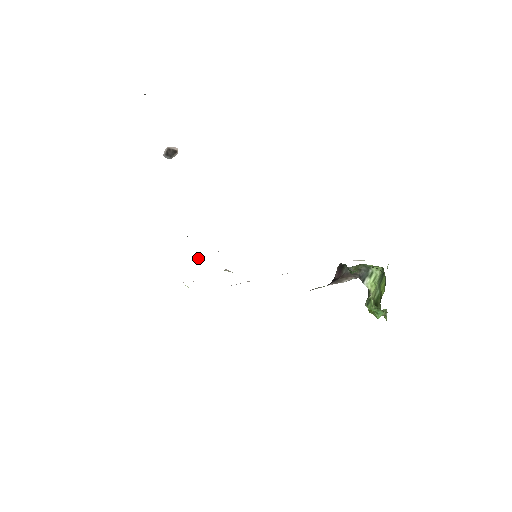
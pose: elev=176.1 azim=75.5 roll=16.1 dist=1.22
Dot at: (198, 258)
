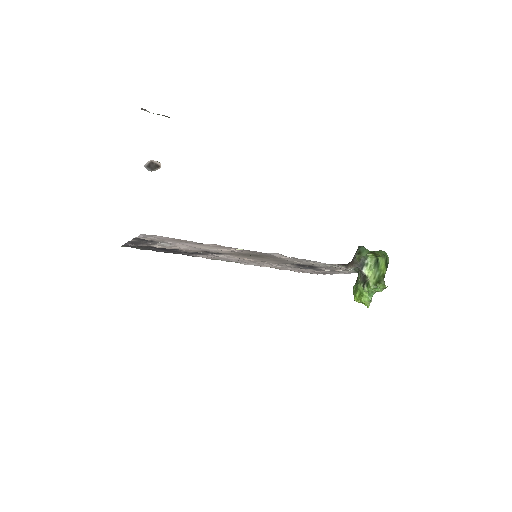
Dot at: (201, 251)
